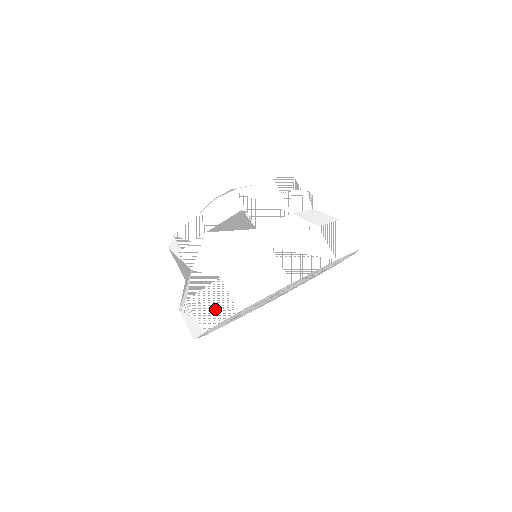
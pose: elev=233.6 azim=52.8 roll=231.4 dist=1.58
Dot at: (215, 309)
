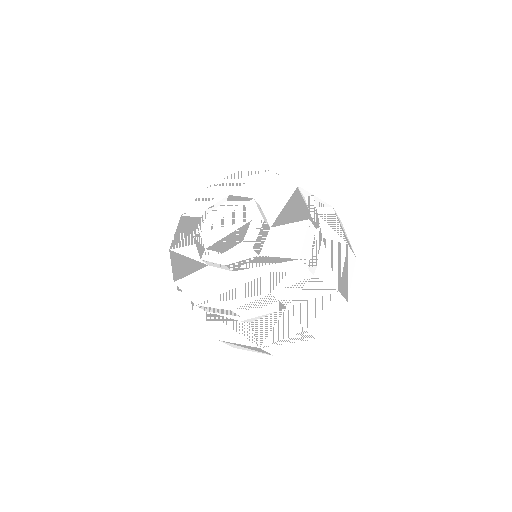
Dot at: (249, 349)
